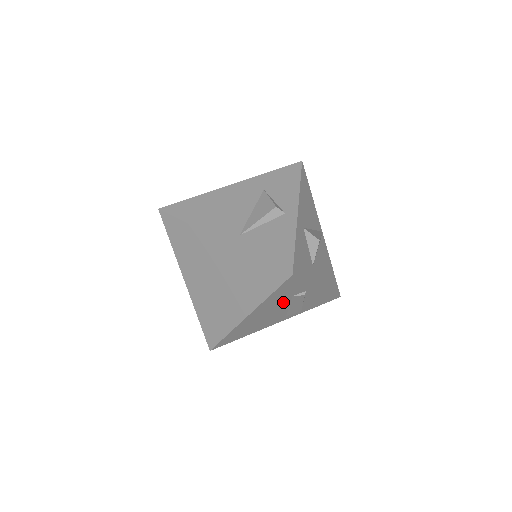
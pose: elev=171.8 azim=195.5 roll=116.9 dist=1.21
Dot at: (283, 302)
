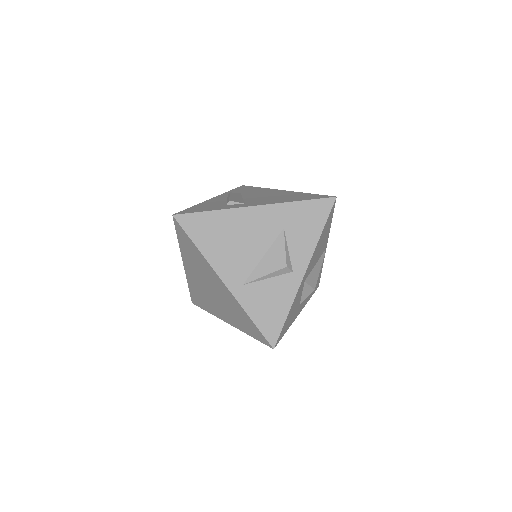
Dot at: occluded
